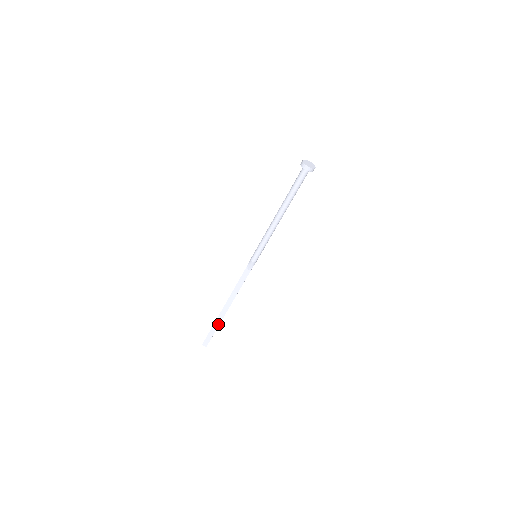
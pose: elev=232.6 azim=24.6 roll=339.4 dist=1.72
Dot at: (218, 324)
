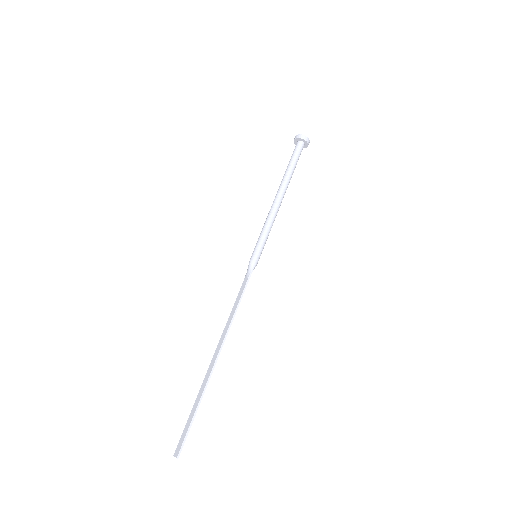
Dot at: (201, 393)
